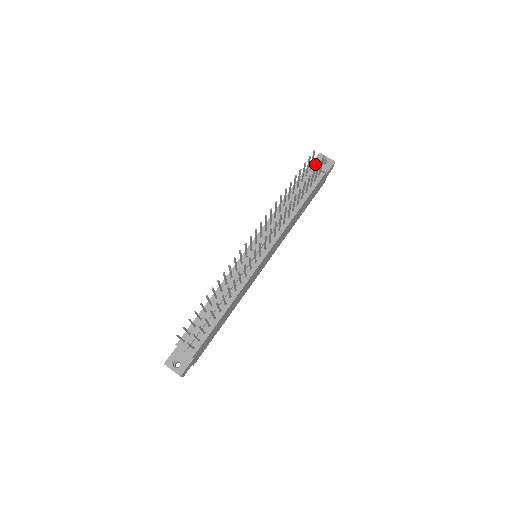
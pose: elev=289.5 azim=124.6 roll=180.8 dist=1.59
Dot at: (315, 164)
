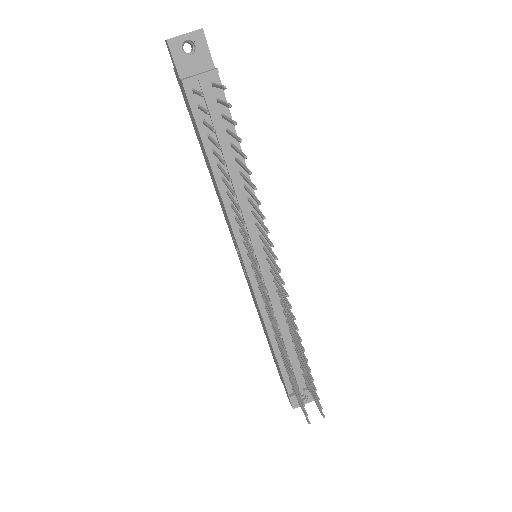
Dot at: (192, 77)
